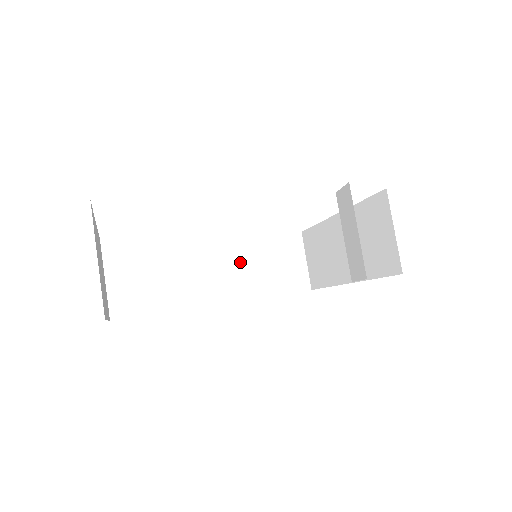
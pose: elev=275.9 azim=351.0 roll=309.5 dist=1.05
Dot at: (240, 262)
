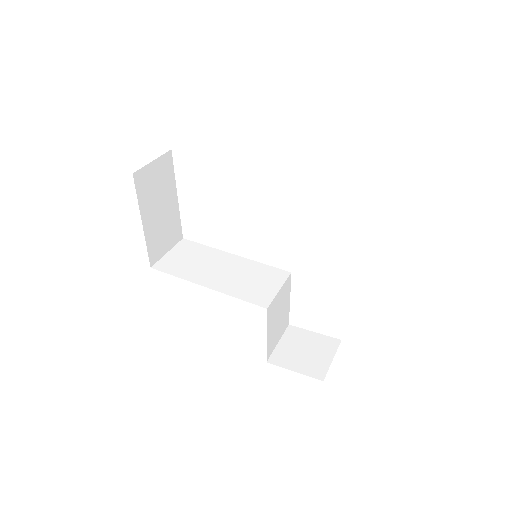
Dot at: (253, 281)
